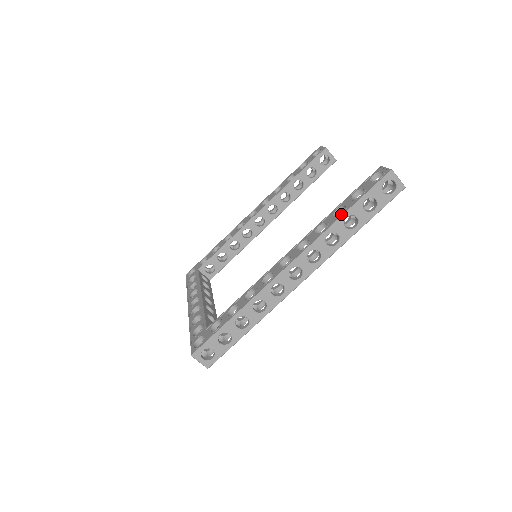
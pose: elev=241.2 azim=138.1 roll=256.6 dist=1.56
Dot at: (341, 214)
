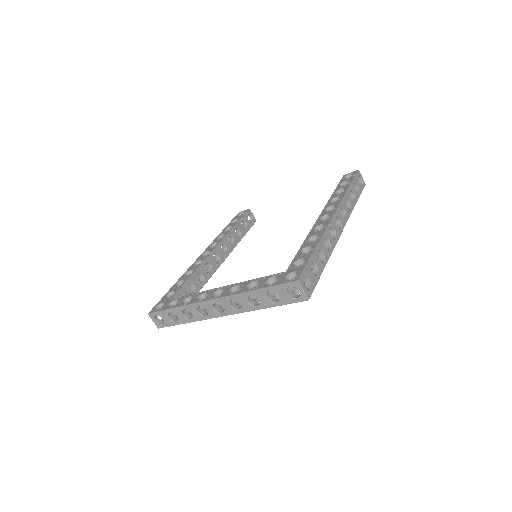
Dot at: (346, 189)
